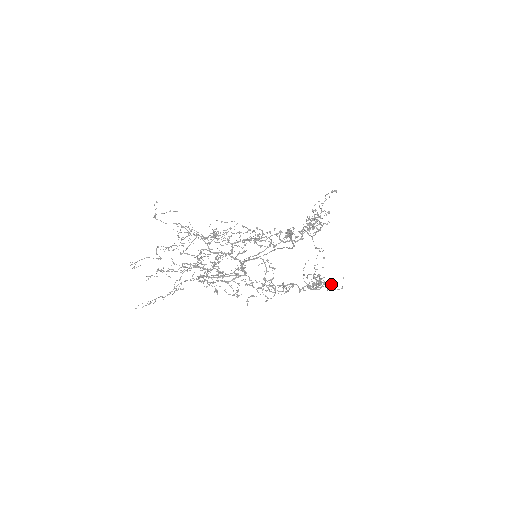
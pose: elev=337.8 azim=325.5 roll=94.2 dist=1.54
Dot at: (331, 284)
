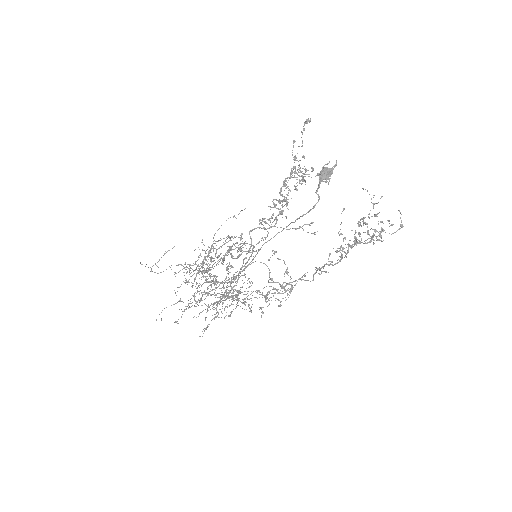
Dot at: (370, 238)
